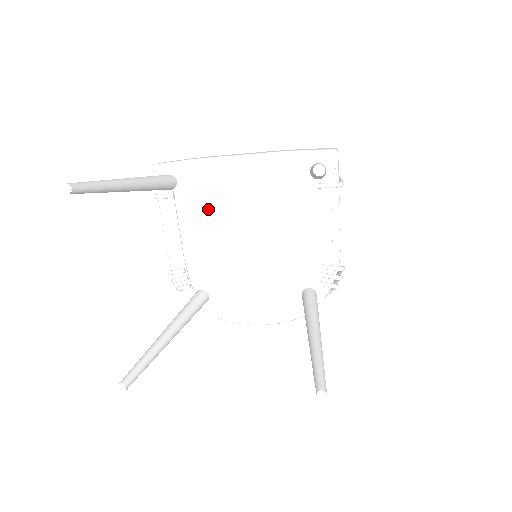
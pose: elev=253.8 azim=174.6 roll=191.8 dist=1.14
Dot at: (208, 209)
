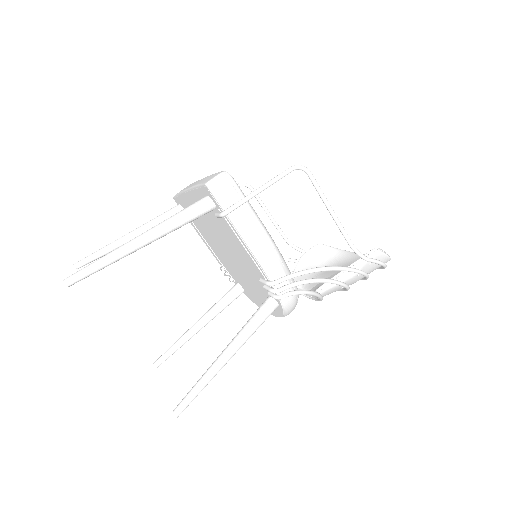
Dot at: (203, 228)
